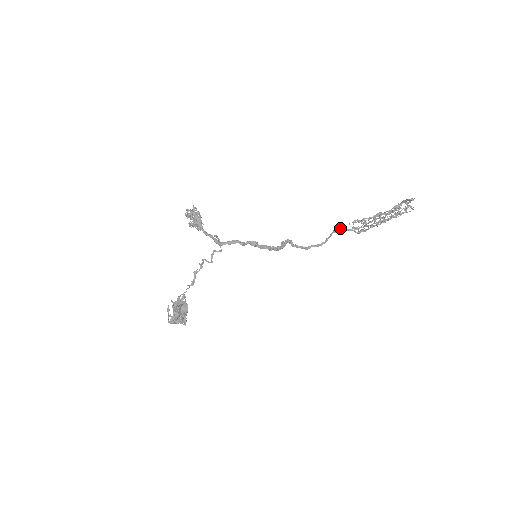
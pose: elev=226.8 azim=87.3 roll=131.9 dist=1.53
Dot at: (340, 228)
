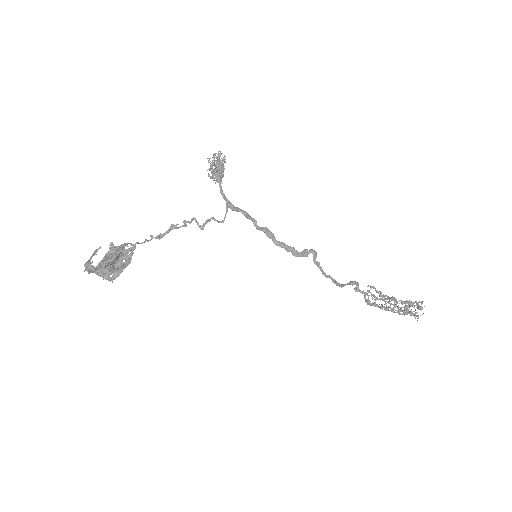
Dot at: (358, 284)
